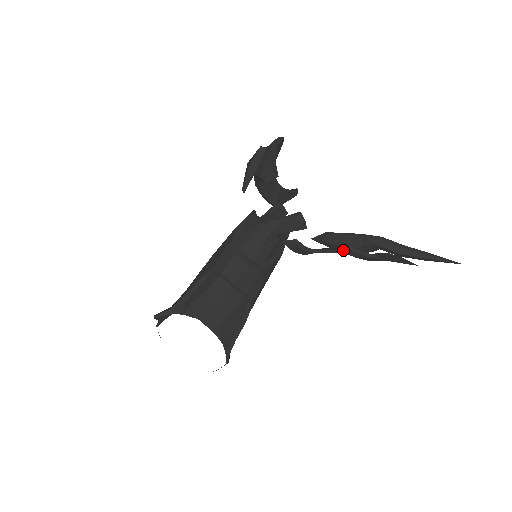
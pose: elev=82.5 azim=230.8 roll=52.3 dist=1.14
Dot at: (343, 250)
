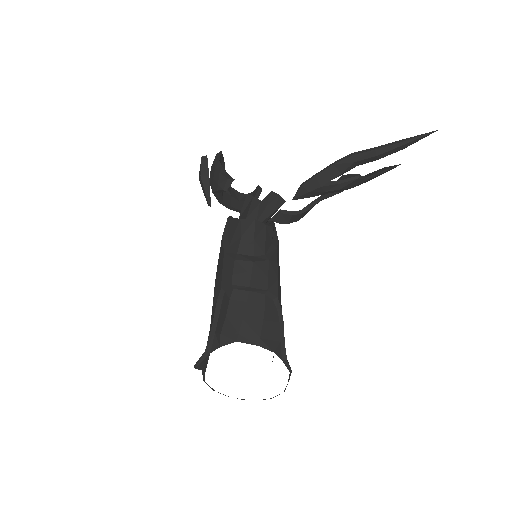
Dot at: (326, 190)
